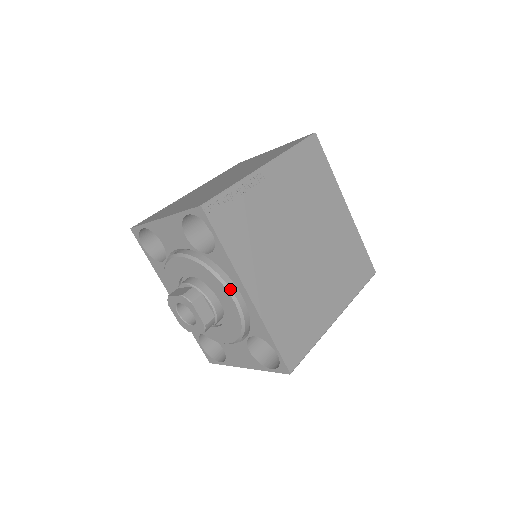
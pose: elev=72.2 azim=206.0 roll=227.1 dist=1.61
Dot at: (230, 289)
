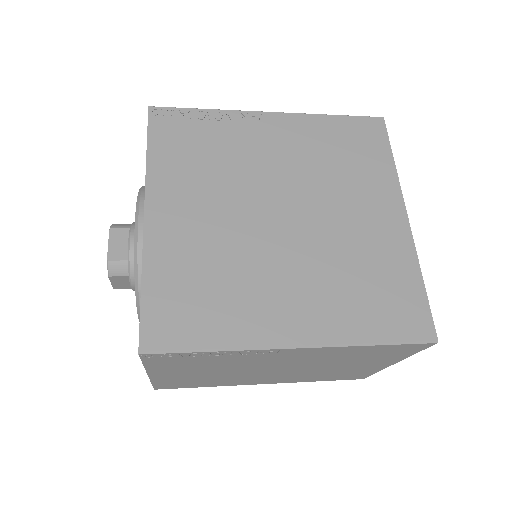
Dot at: (138, 209)
